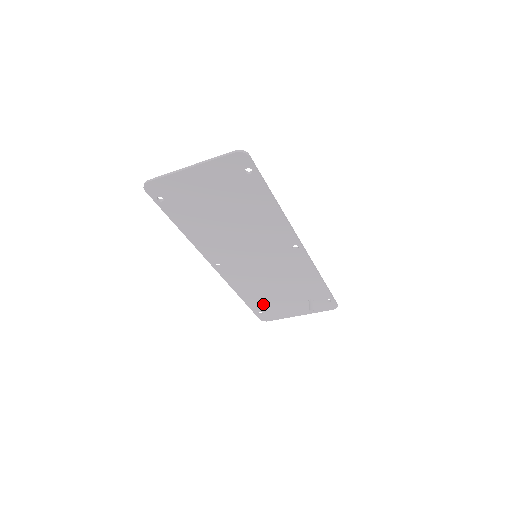
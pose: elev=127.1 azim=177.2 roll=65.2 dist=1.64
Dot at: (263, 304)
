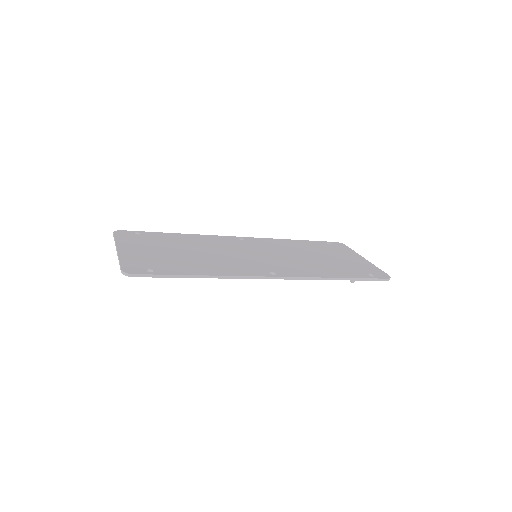
Dot at: occluded
